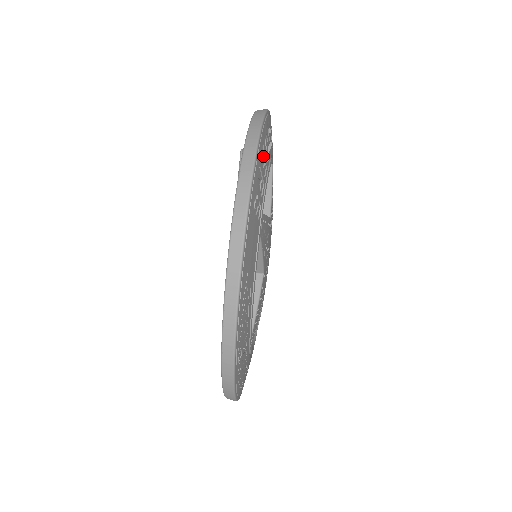
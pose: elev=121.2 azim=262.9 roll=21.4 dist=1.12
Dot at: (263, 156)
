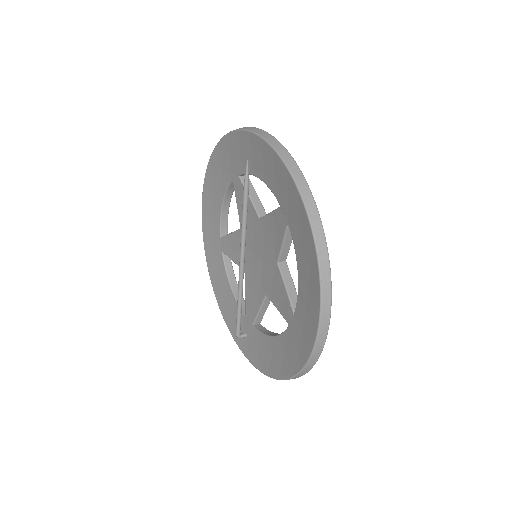
Dot at: occluded
